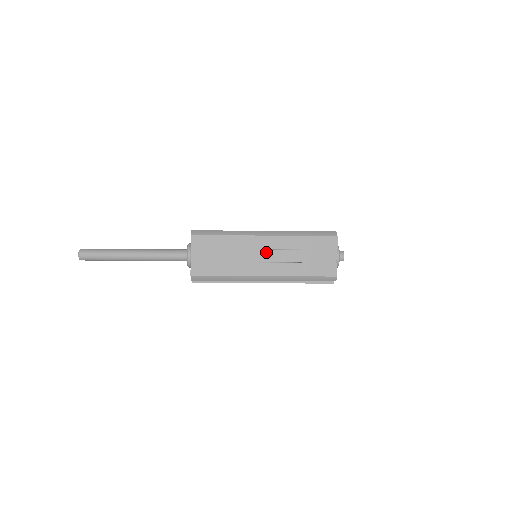
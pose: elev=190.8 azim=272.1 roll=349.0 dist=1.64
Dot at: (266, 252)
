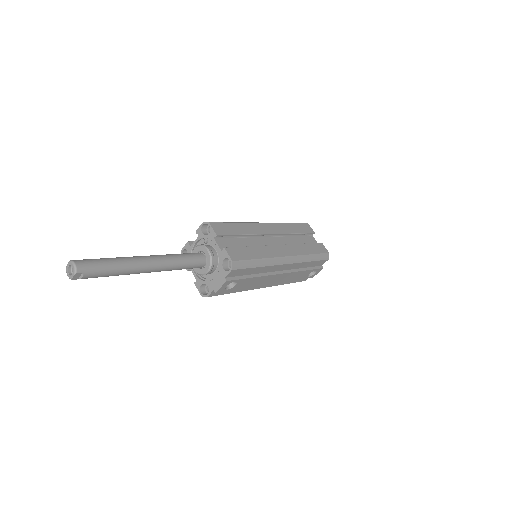
Dot at: (272, 239)
